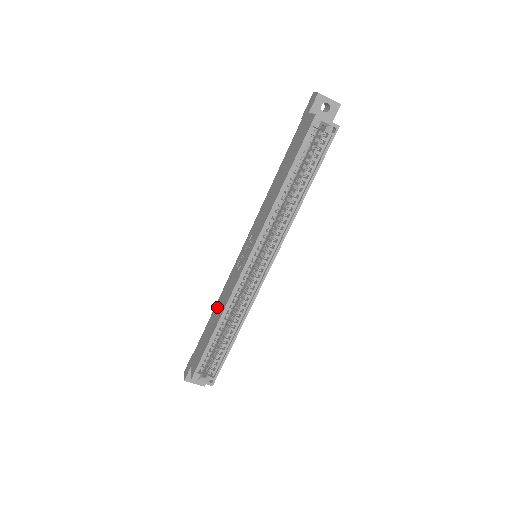
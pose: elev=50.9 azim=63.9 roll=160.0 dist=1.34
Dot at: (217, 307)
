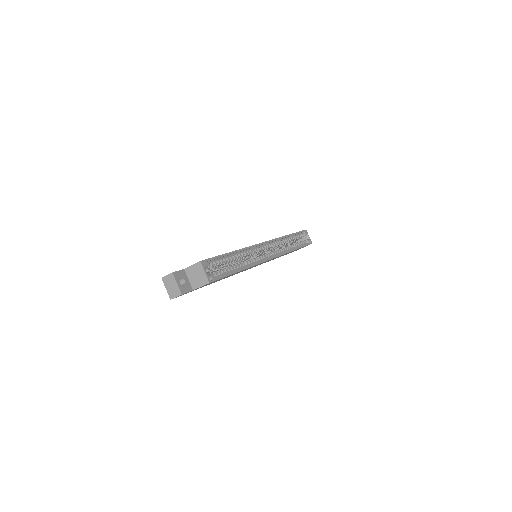
Dot at: occluded
